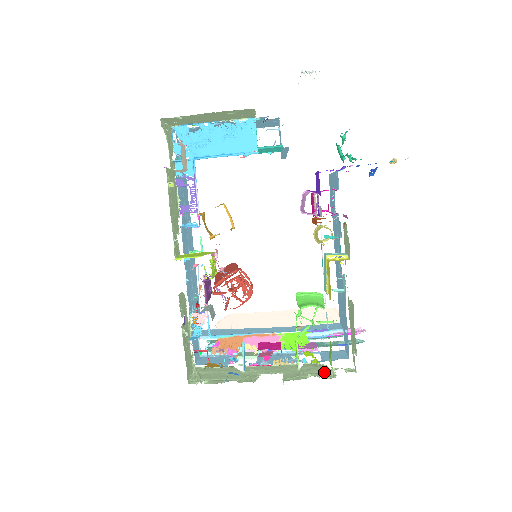
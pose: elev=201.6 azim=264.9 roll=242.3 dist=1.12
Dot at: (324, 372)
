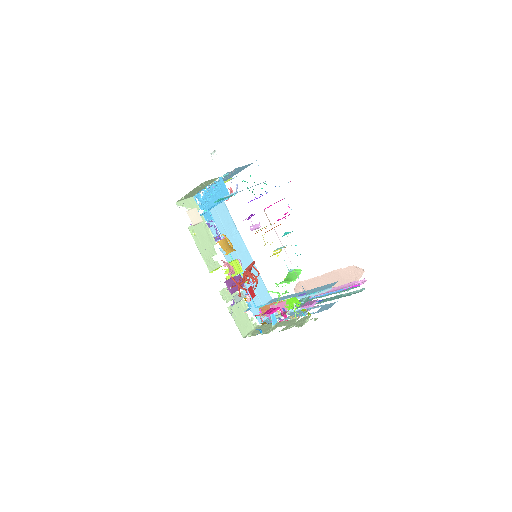
Dot at: (303, 322)
